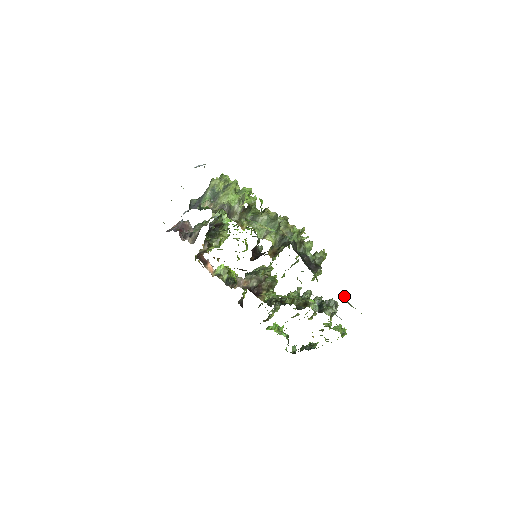
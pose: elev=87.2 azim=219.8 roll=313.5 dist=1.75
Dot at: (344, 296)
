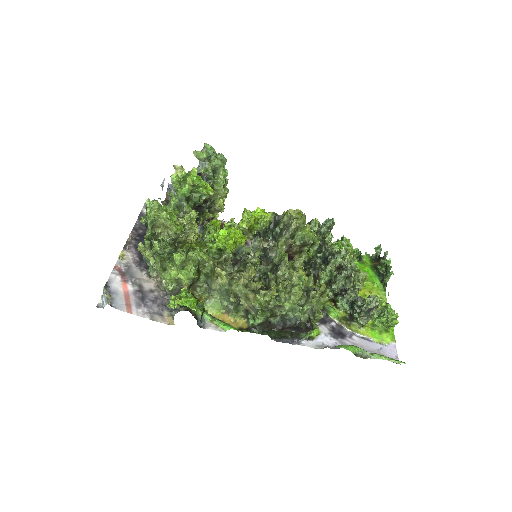
Dot at: (353, 352)
